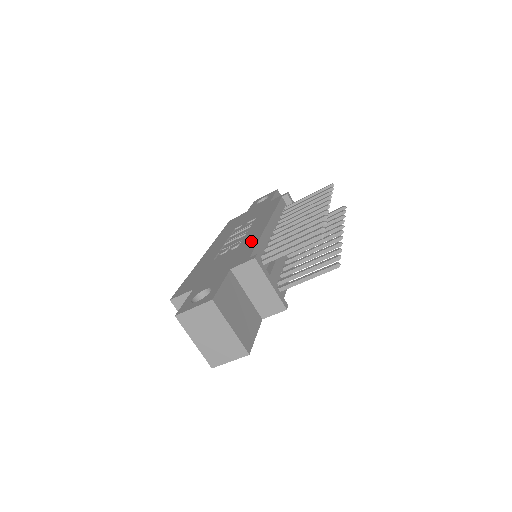
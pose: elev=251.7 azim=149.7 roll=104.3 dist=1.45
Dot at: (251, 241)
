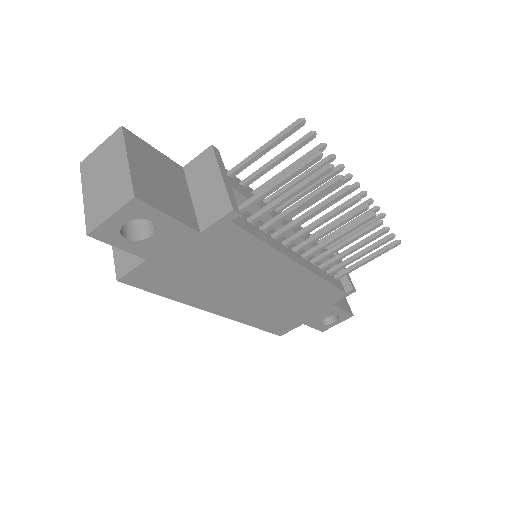
Dot at: occluded
